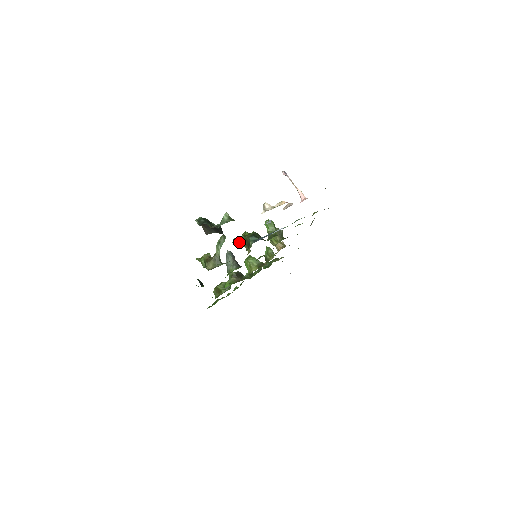
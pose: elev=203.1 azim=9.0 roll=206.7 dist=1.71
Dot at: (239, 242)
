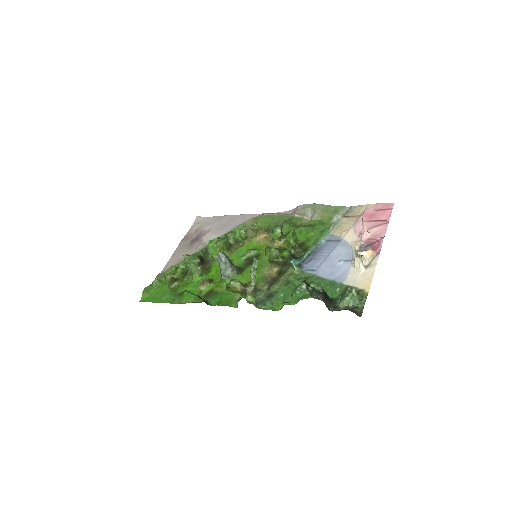
Dot at: (267, 260)
